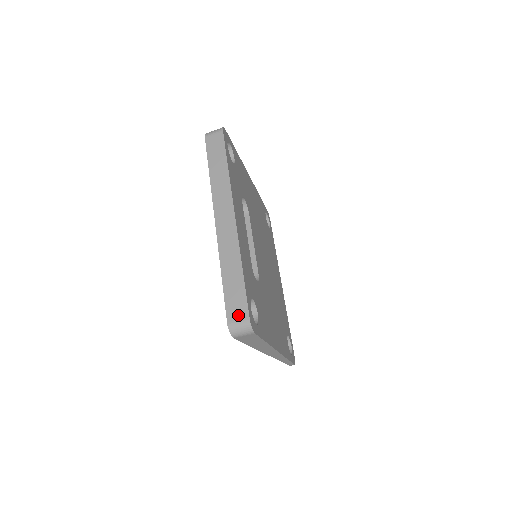
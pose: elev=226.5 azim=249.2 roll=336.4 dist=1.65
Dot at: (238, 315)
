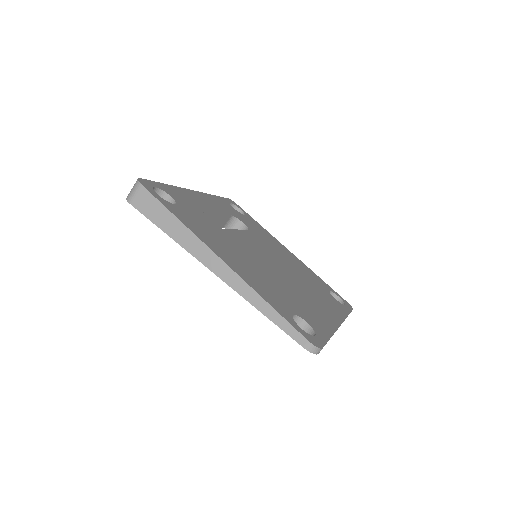
Dot at: occluded
